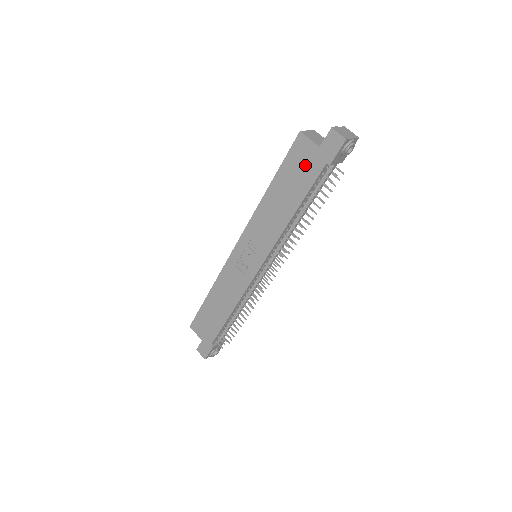
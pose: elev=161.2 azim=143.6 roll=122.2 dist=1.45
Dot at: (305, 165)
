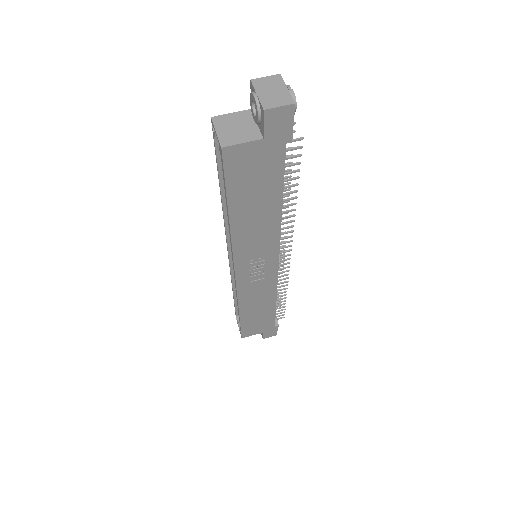
Dot at: (259, 167)
